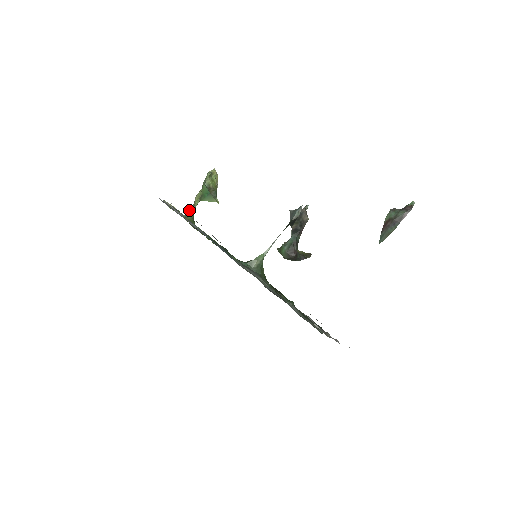
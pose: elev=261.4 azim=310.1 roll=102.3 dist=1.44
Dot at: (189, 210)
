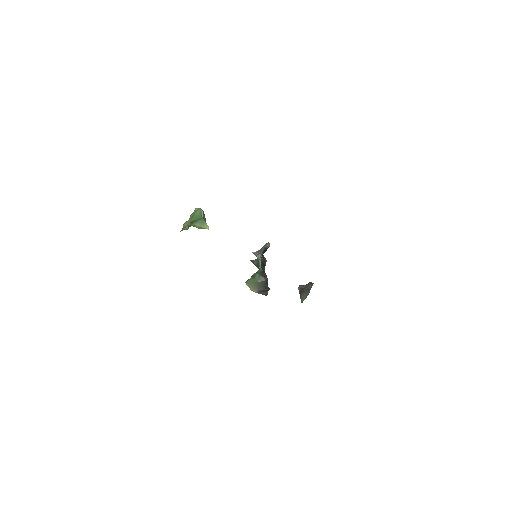
Dot at: (181, 230)
